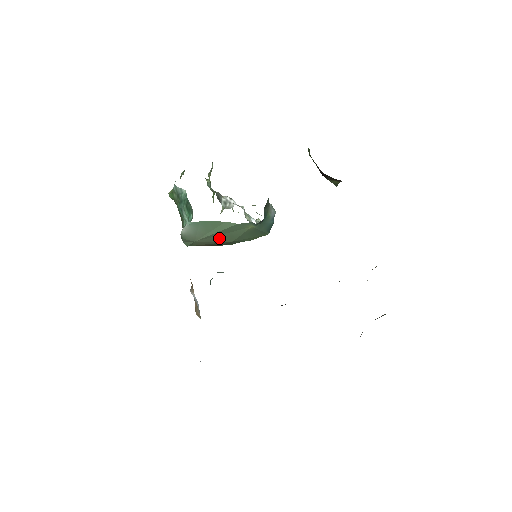
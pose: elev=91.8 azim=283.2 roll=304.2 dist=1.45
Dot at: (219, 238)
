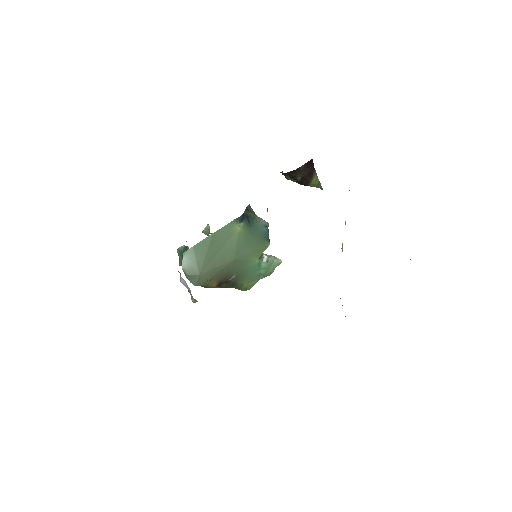
Dot at: (219, 260)
